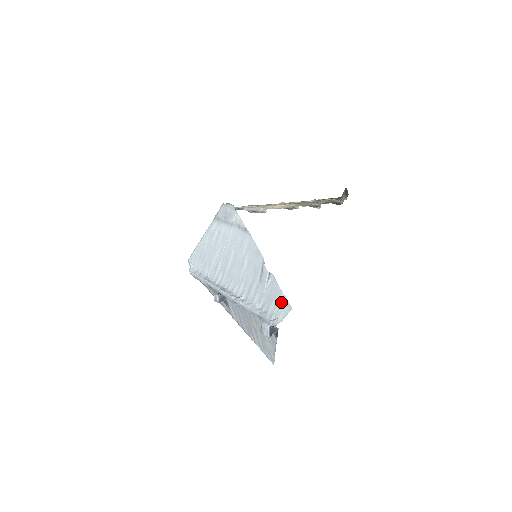
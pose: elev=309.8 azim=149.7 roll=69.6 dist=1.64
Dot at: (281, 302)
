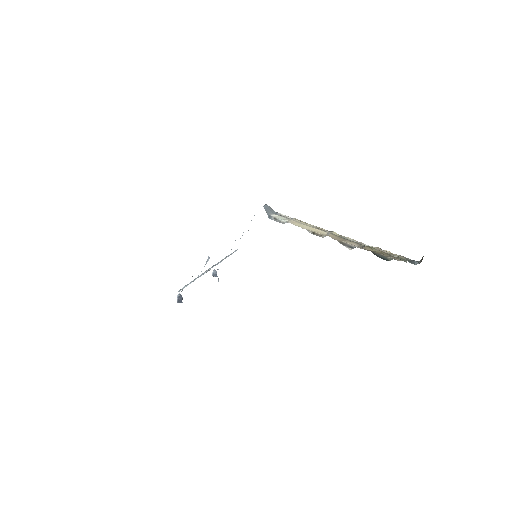
Dot at: occluded
